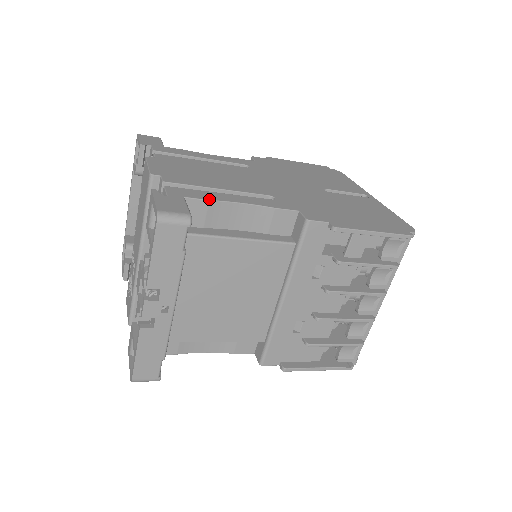
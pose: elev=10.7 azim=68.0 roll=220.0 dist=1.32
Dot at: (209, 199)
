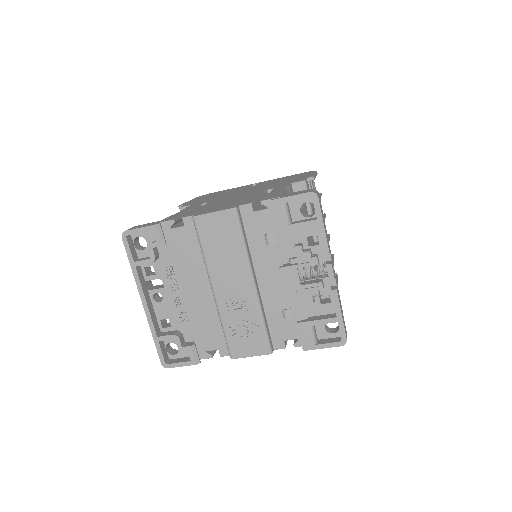
Dot at: (282, 192)
